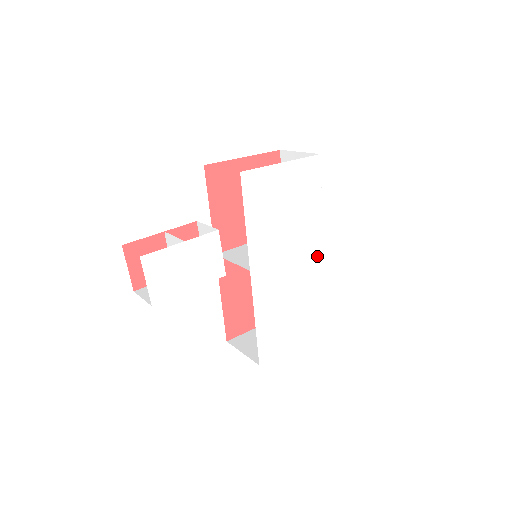
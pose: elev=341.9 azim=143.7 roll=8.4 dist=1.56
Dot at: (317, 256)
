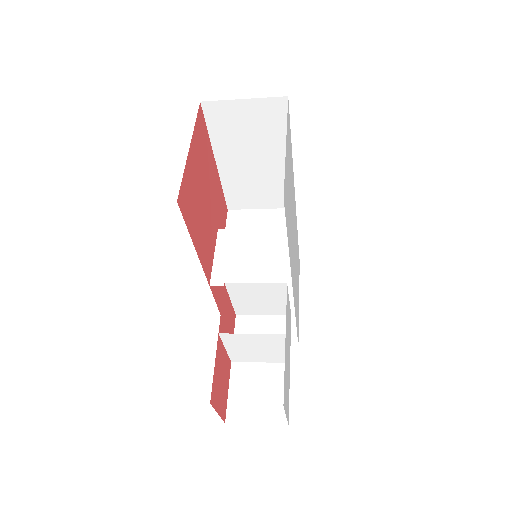
Dot at: (295, 208)
